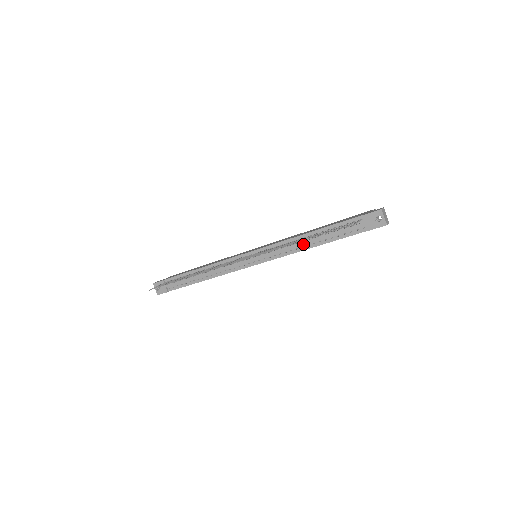
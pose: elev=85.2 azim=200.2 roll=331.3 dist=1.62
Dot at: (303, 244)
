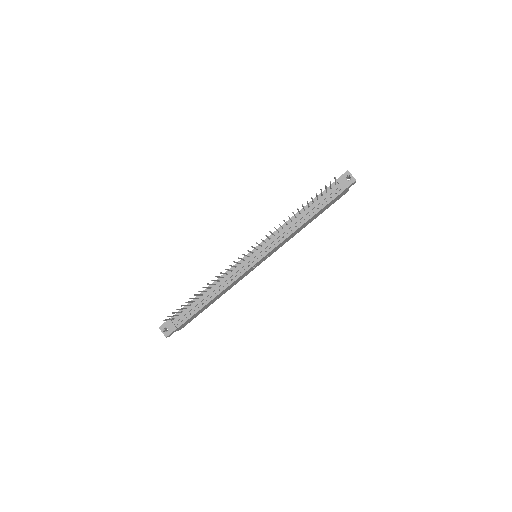
Dot at: (296, 224)
